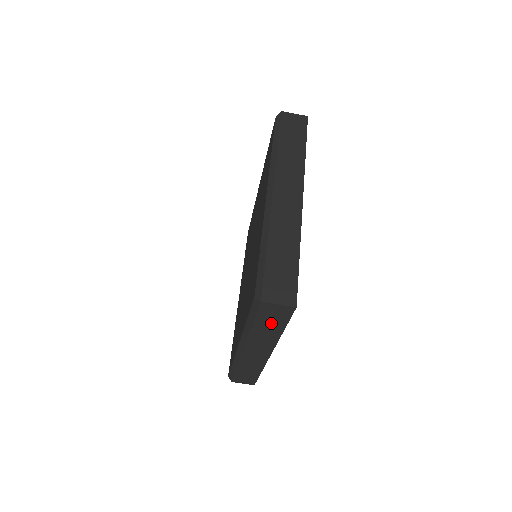
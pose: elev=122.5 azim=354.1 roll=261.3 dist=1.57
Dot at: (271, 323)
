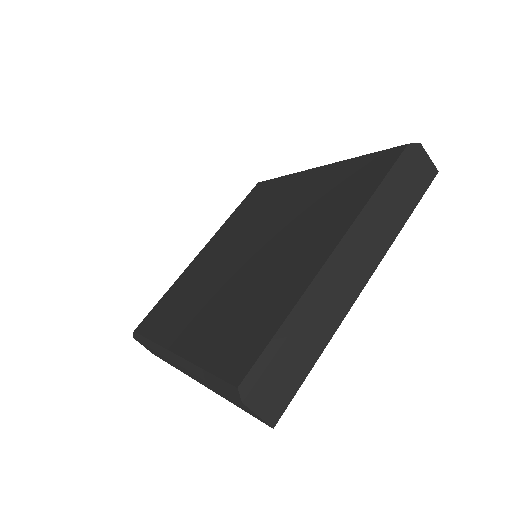
Dot at: (229, 398)
